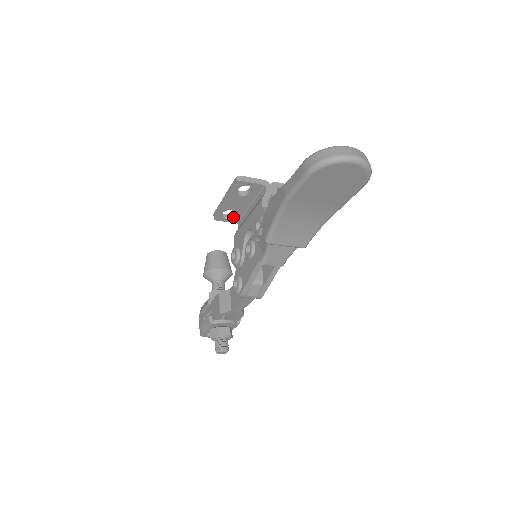
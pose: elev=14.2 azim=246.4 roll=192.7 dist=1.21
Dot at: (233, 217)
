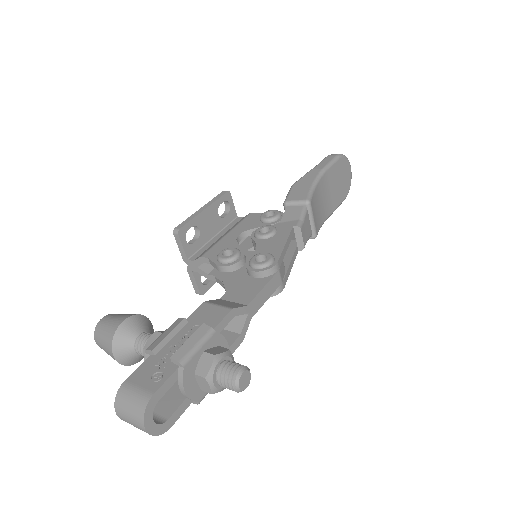
Dot at: (192, 244)
